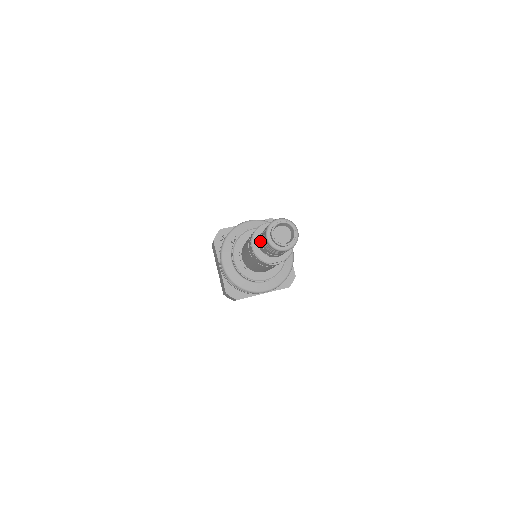
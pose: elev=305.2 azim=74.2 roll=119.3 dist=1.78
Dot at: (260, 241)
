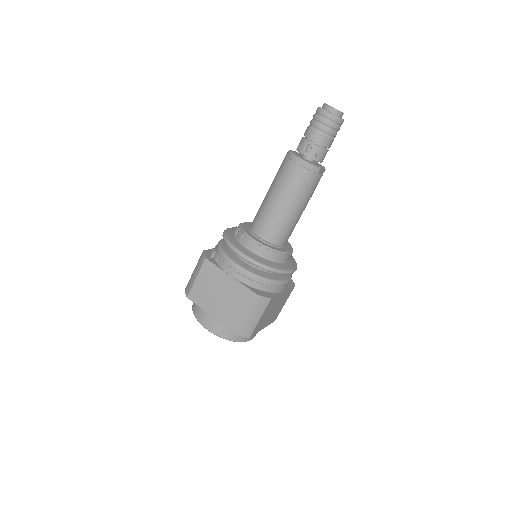
Dot at: (308, 142)
